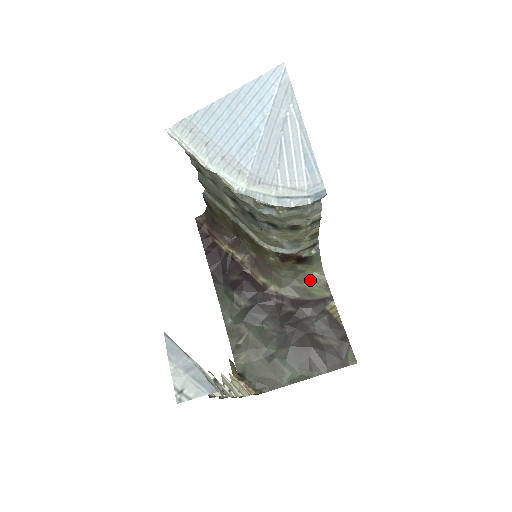
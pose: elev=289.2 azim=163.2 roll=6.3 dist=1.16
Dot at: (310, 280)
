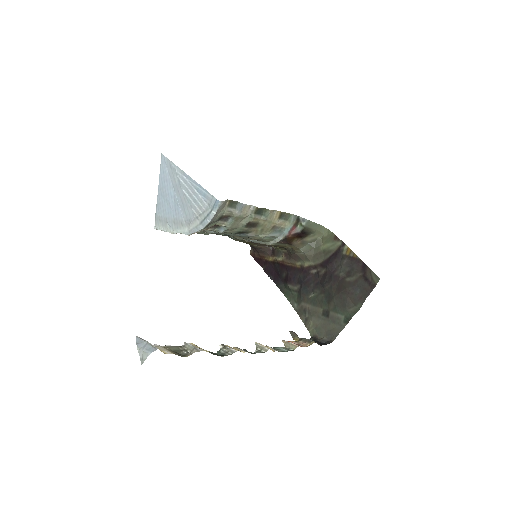
Dot at: (325, 242)
